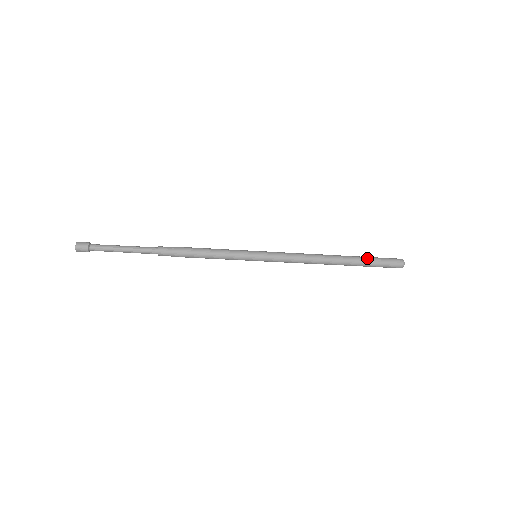
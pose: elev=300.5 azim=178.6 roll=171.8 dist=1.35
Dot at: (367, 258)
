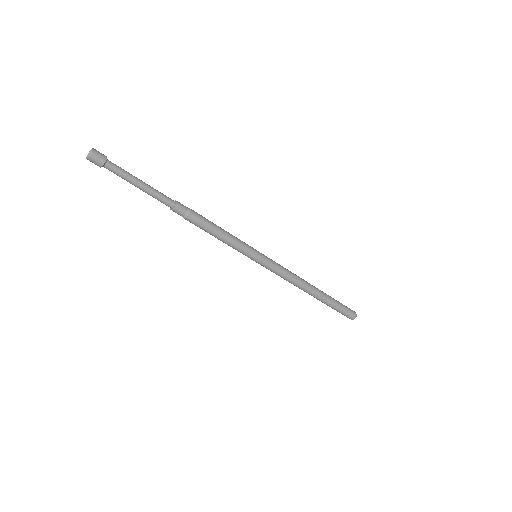
Dot at: (335, 301)
